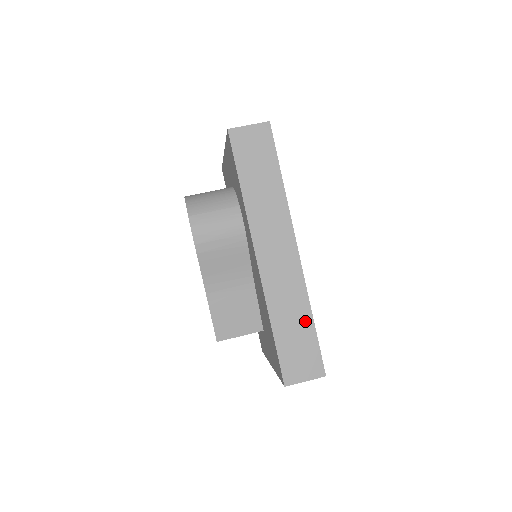
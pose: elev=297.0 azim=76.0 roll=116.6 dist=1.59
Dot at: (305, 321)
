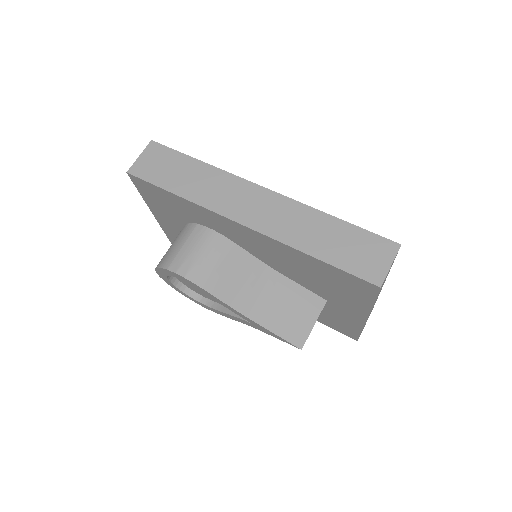
Dot at: (332, 226)
